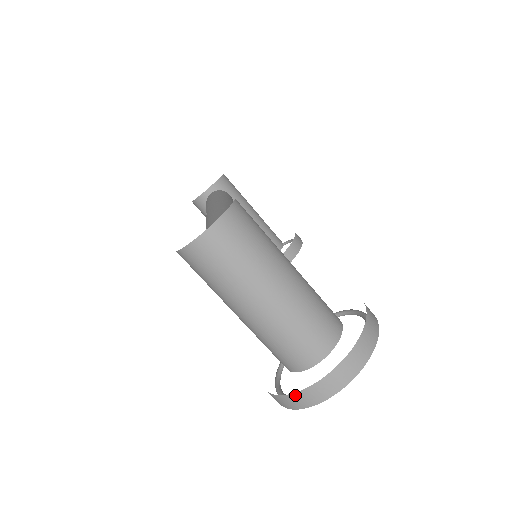
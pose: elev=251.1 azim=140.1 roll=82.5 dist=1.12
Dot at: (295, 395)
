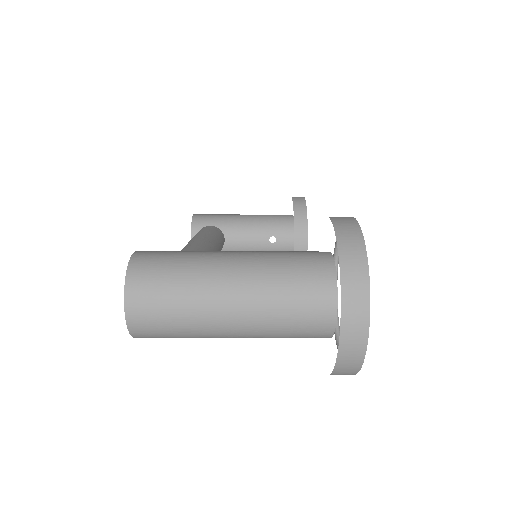
Dot at: (339, 361)
